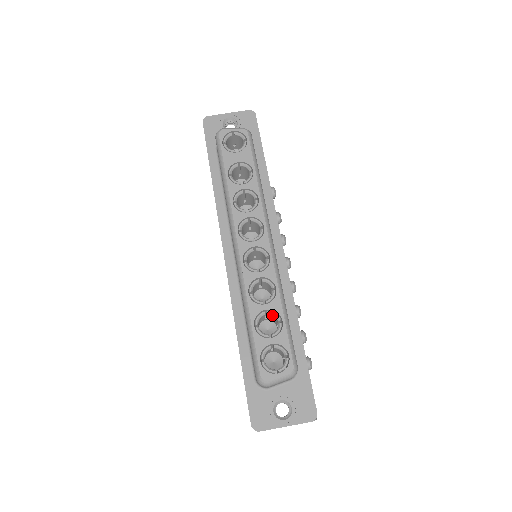
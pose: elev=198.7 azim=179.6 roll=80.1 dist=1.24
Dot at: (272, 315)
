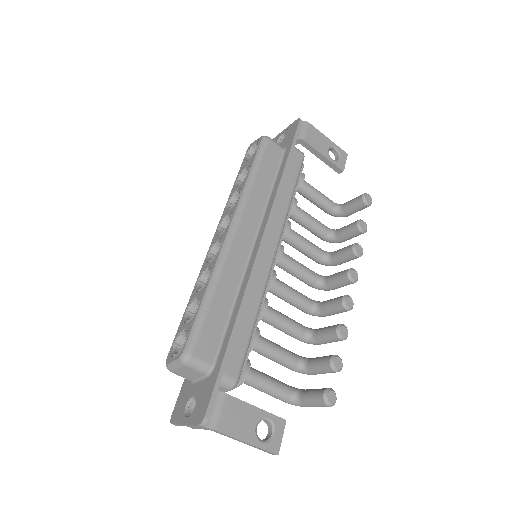
Dot at: occluded
